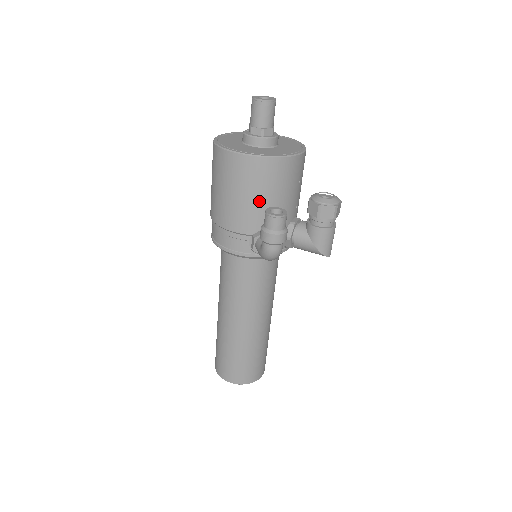
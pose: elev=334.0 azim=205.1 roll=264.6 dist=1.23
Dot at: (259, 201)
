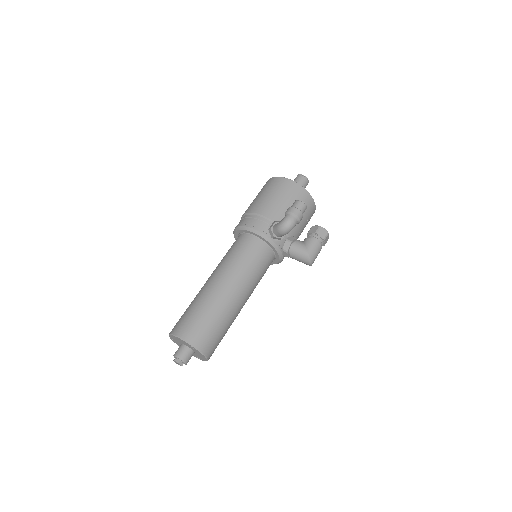
Dot at: (287, 205)
